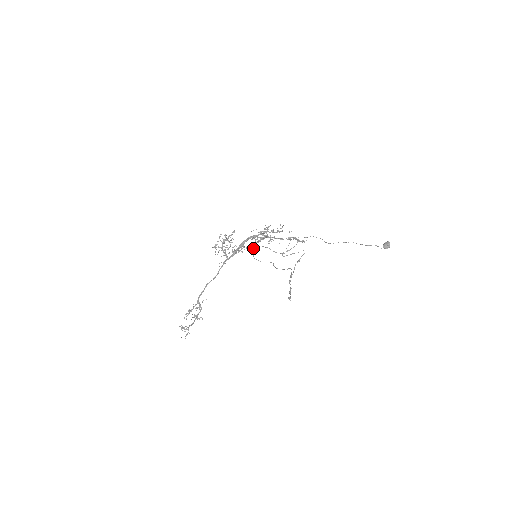
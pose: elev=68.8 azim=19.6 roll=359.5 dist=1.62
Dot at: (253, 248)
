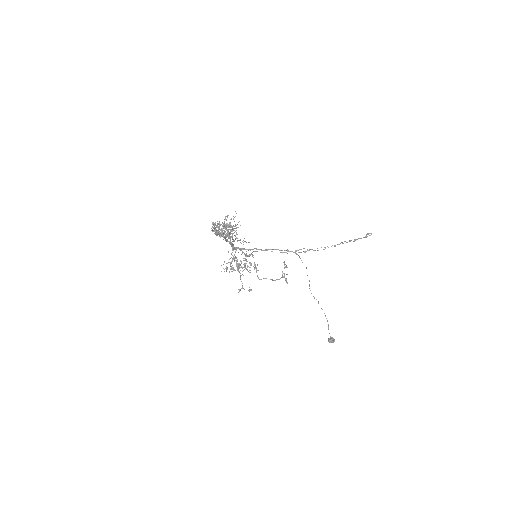
Dot at: (226, 270)
